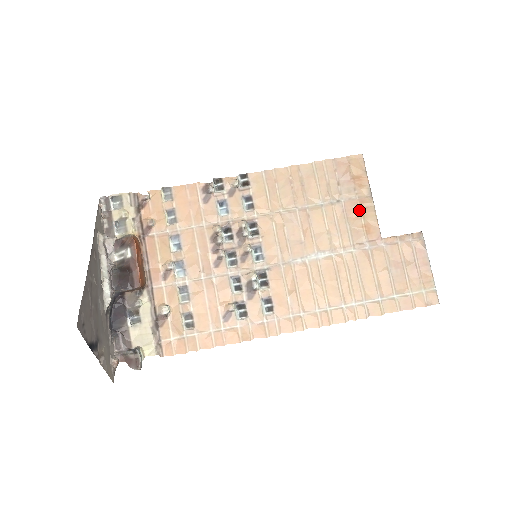
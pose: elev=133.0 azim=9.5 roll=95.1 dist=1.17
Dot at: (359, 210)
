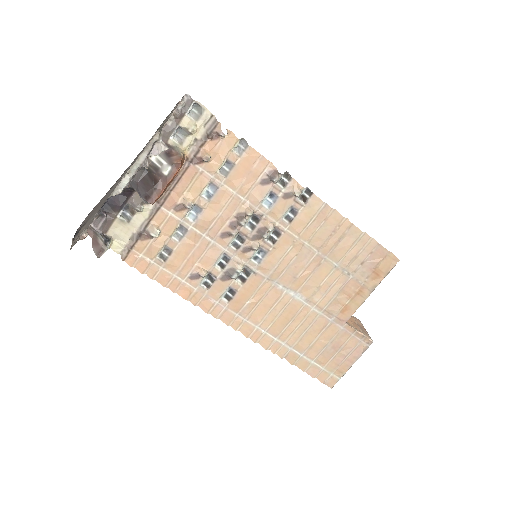
Dot at: (354, 293)
